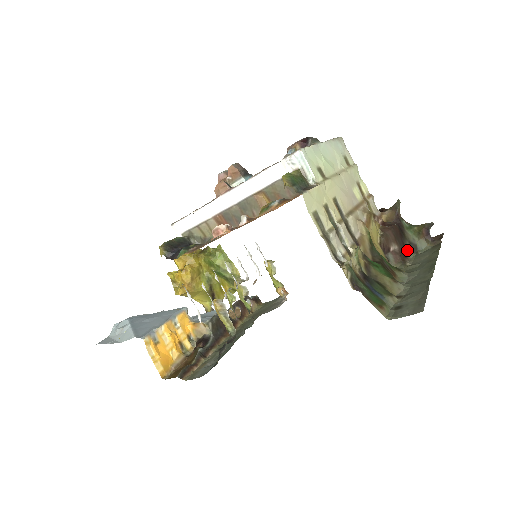
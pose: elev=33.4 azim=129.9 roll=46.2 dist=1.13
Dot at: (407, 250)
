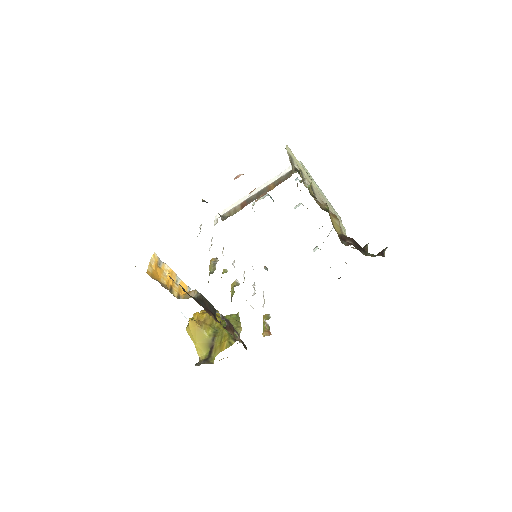
Dot at: occluded
